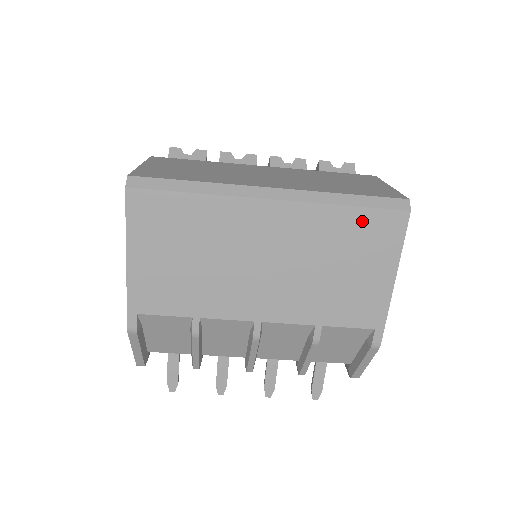
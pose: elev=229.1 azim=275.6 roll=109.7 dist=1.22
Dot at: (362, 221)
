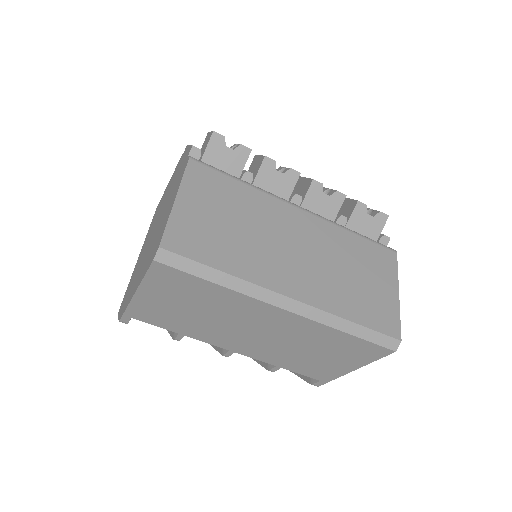
Dot at: (353, 343)
